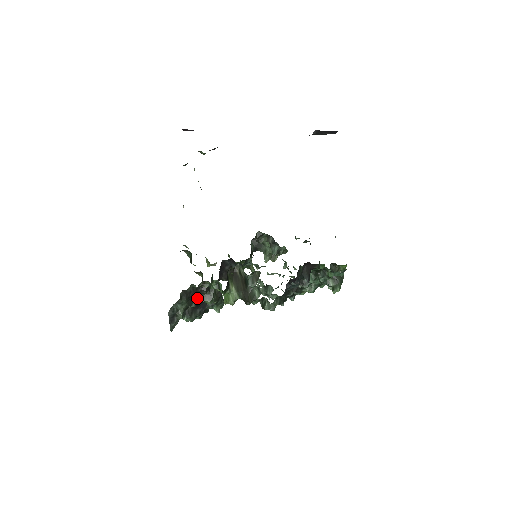
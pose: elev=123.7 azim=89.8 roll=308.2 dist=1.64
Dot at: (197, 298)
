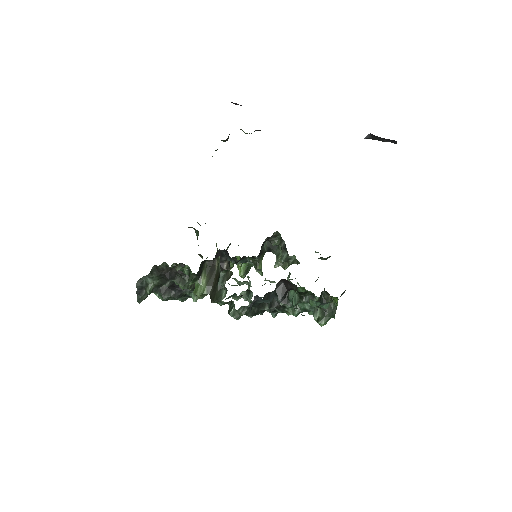
Dot at: (170, 278)
